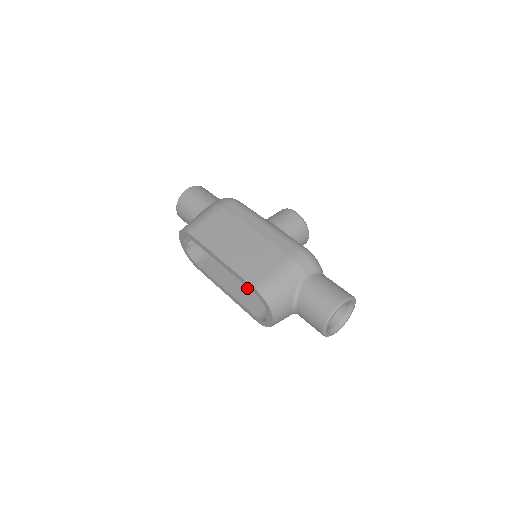
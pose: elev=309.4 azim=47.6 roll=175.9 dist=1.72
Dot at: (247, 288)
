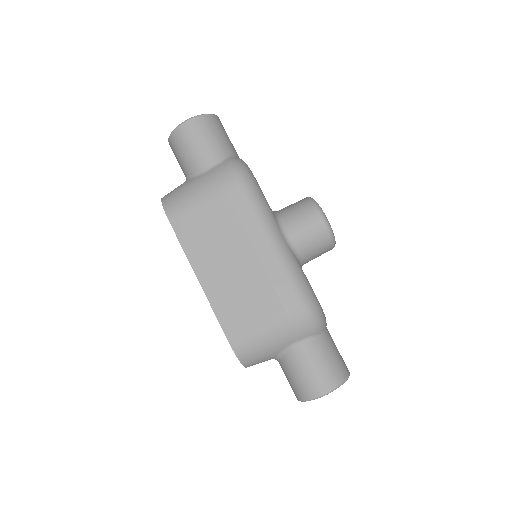
Dot at: occluded
